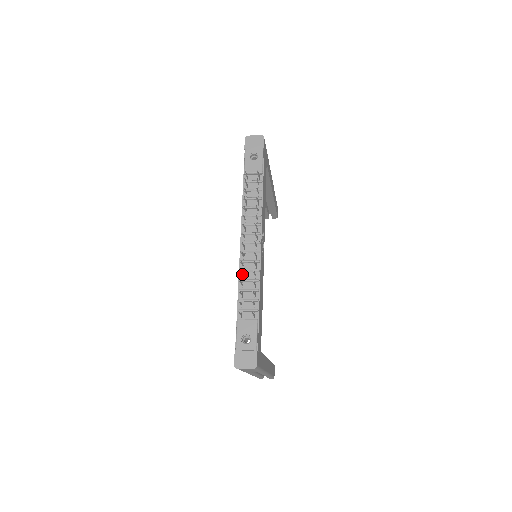
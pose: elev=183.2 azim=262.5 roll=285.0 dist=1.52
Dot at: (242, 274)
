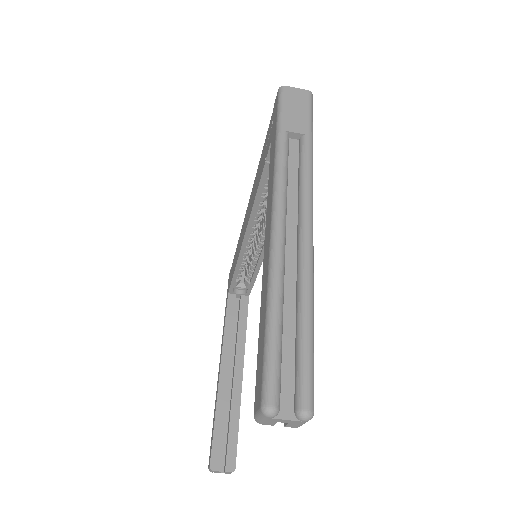
Dot at: occluded
